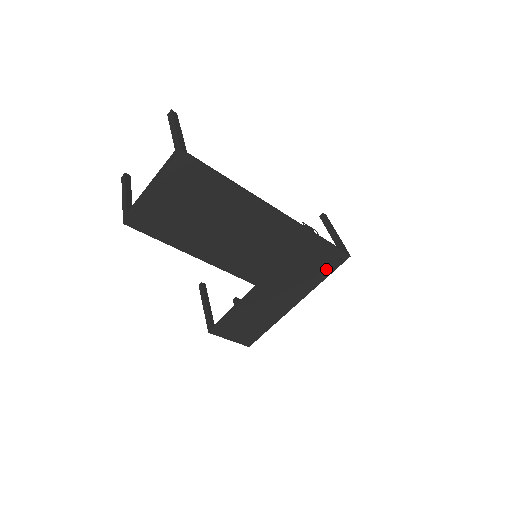
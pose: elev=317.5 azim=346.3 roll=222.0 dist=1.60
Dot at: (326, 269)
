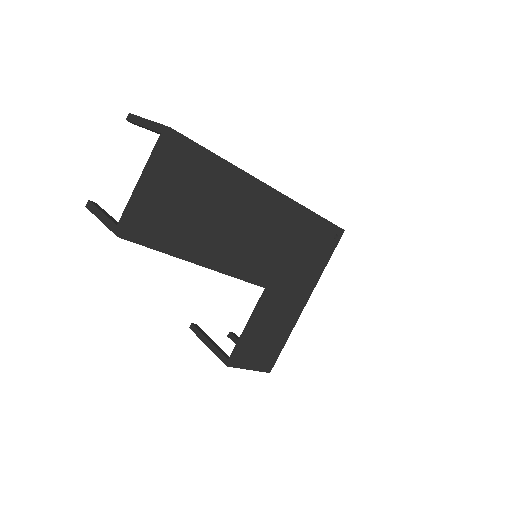
Dot at: (326, 251)
